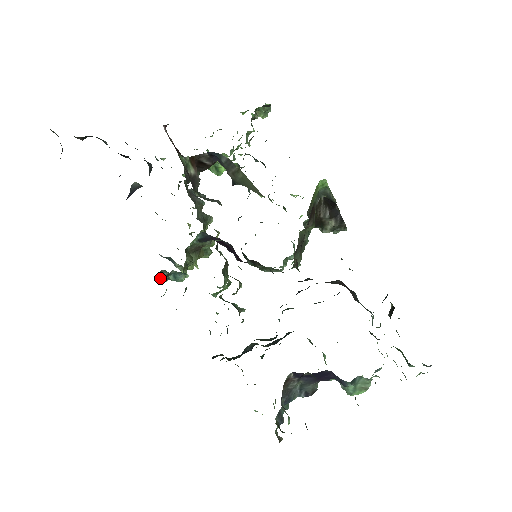
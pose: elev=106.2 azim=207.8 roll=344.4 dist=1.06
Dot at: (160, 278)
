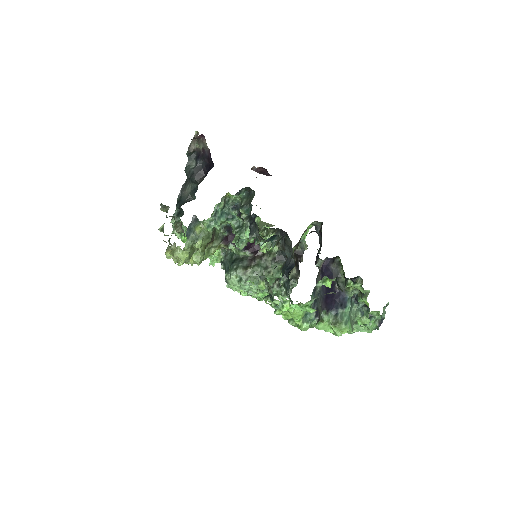
Dot at: (223, 201)
